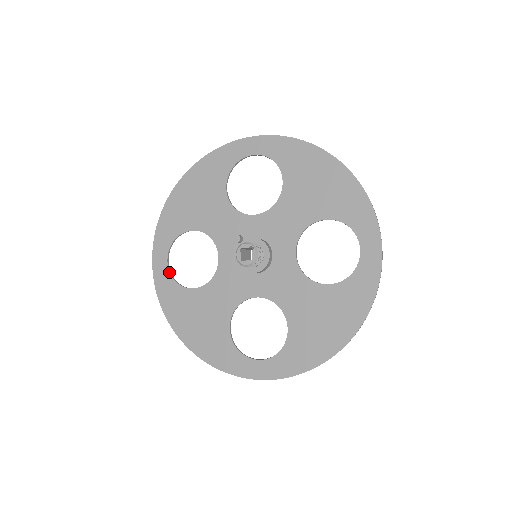
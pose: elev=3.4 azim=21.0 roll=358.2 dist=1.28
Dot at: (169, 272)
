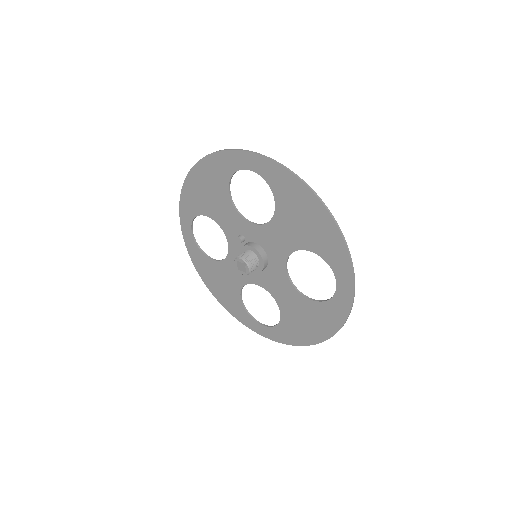
Dot at: (194, 241)
